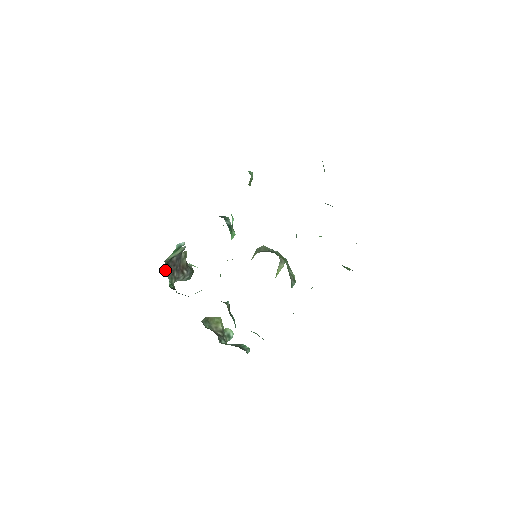
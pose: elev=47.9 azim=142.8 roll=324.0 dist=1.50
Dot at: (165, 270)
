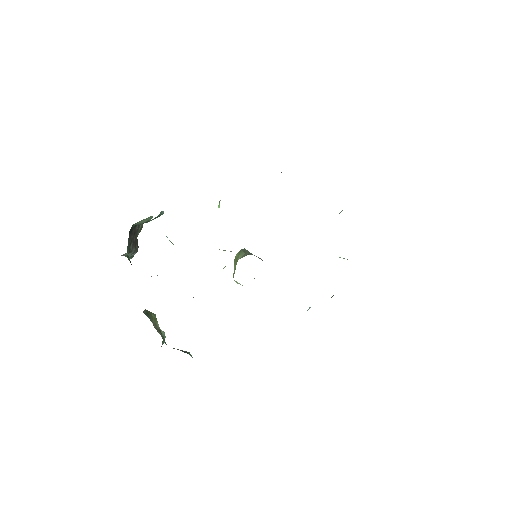
Dot at: occluded
